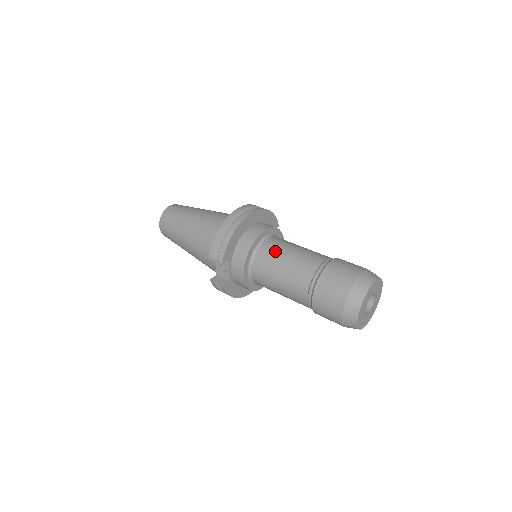
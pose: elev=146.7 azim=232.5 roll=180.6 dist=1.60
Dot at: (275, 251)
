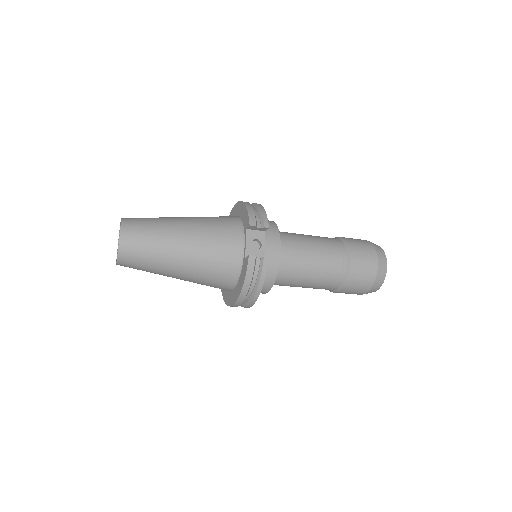
Dot at: (291, 233)
